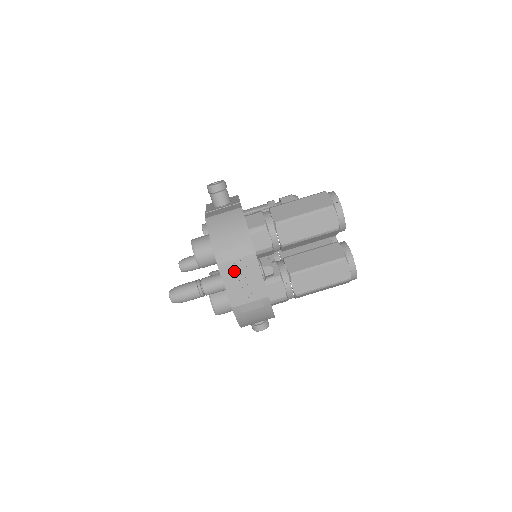
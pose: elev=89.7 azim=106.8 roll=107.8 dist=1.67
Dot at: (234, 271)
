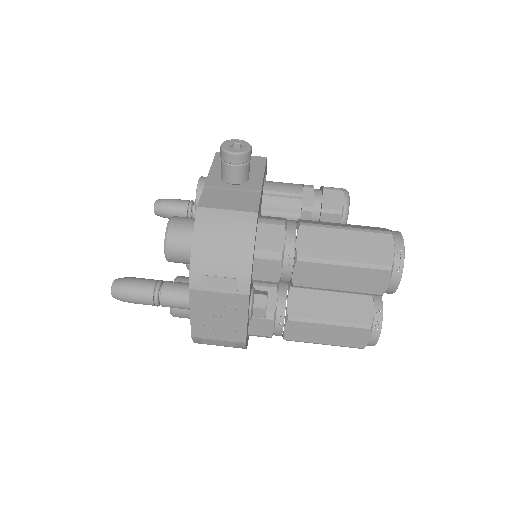
Dot at: (210, 303)
